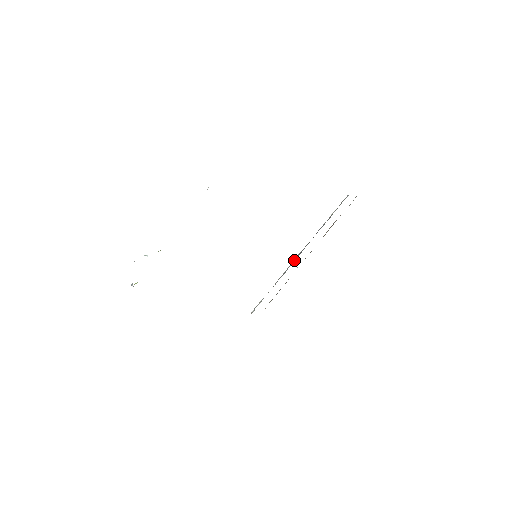
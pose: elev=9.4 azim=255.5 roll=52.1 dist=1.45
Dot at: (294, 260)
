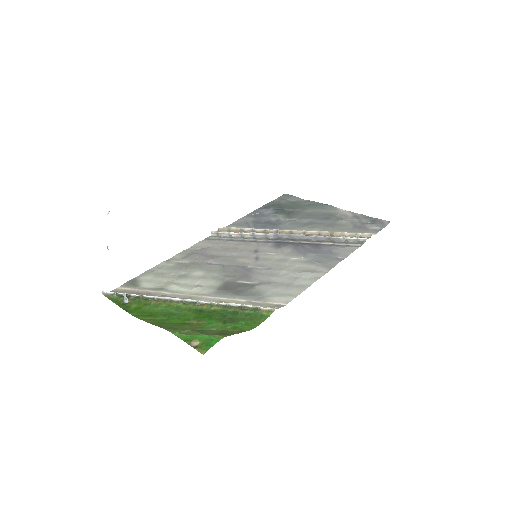
Dot at: (281, 237)
